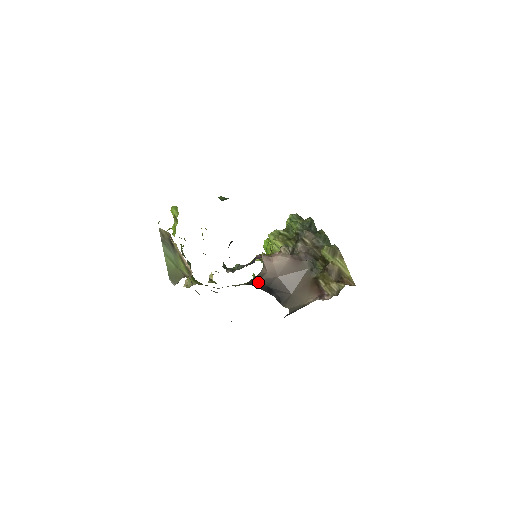
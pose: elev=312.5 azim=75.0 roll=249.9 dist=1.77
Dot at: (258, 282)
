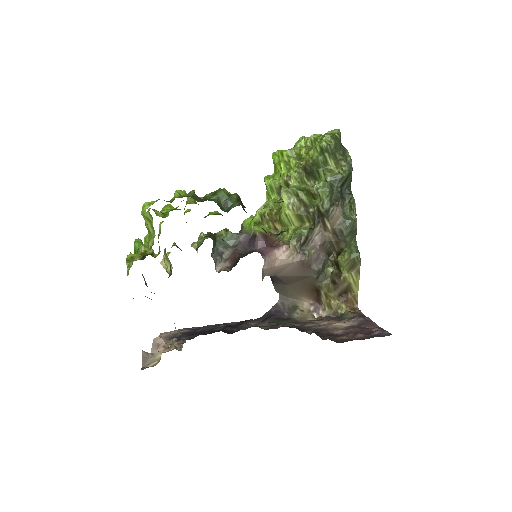
Dot at: occluded
